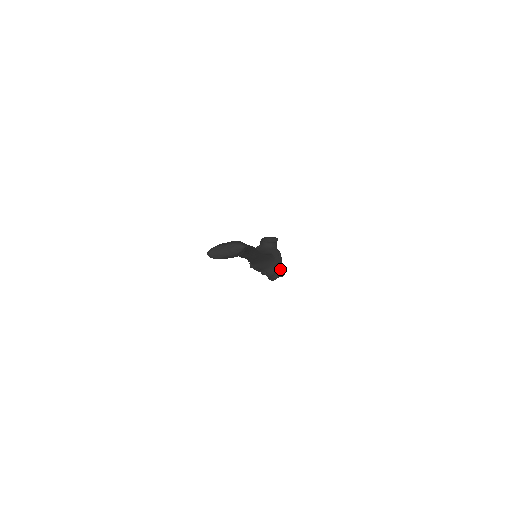
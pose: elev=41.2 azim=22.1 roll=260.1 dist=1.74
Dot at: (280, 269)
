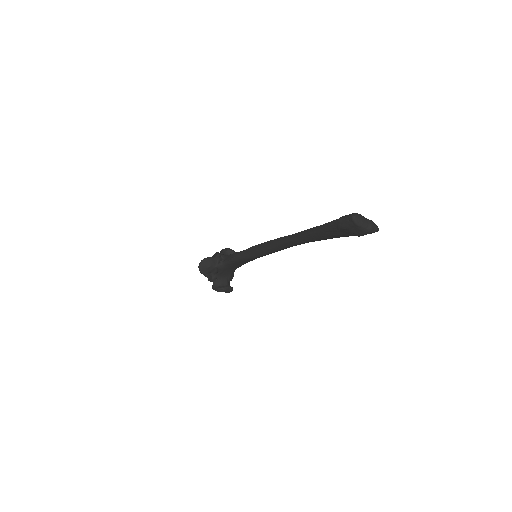
Dot at: occluded
